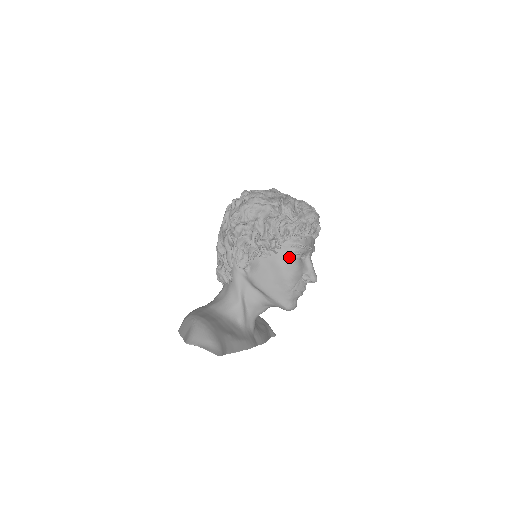
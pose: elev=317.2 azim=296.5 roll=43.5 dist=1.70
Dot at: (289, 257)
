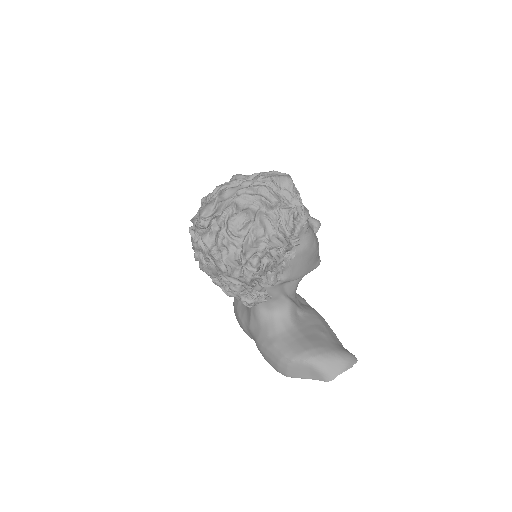
Dot at: (307, 235)
